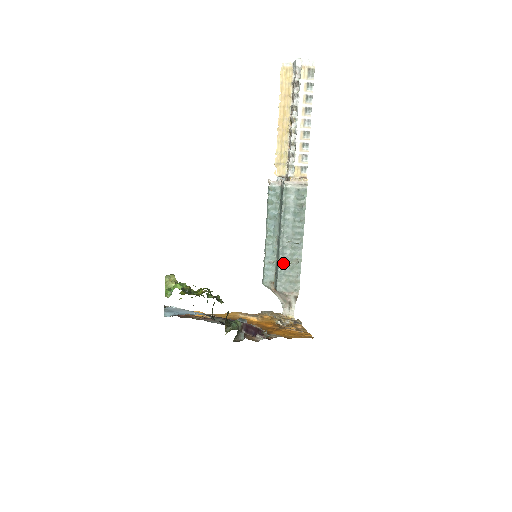
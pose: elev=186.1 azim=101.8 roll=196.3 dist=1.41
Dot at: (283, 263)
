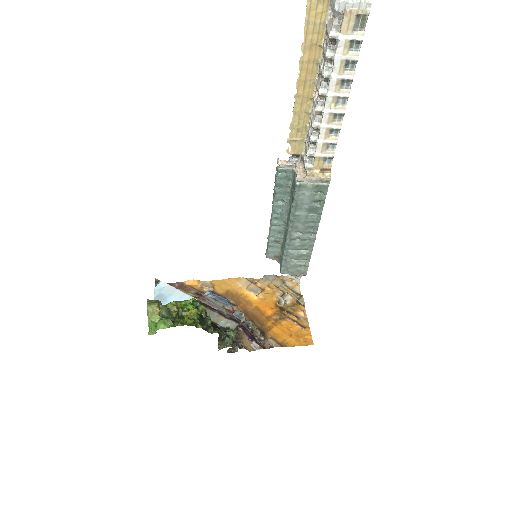
Dot at: (290, 252)
